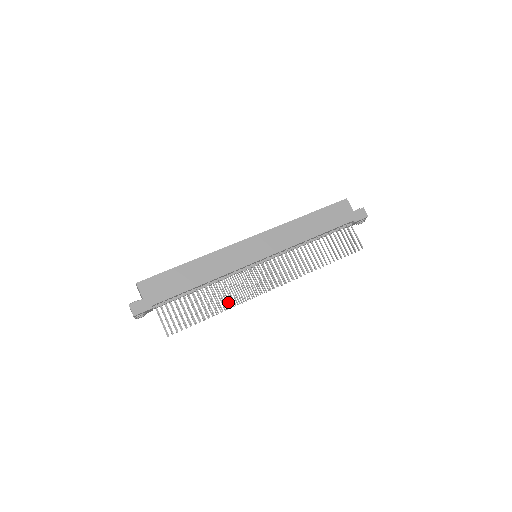
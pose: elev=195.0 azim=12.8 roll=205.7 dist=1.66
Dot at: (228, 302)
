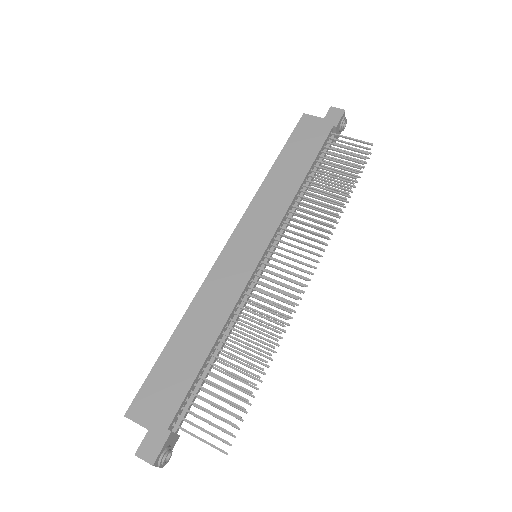
Dot at: (268, 337)
